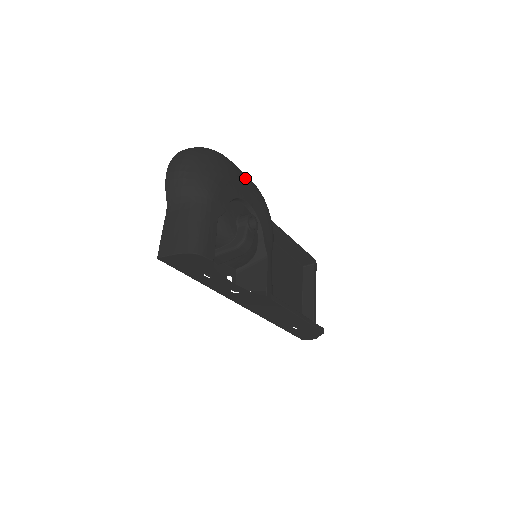
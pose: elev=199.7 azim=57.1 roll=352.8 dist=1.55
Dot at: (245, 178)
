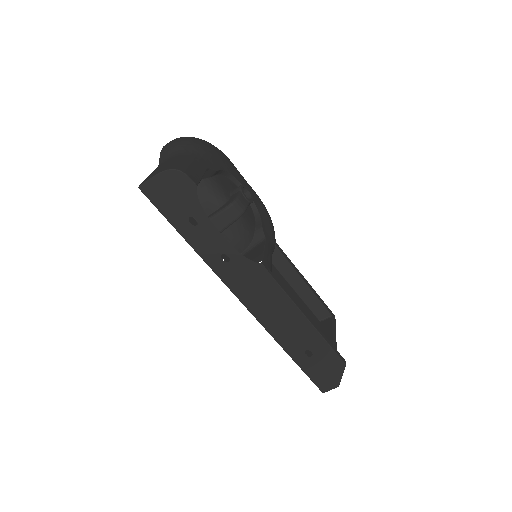
Dot at: occluded
